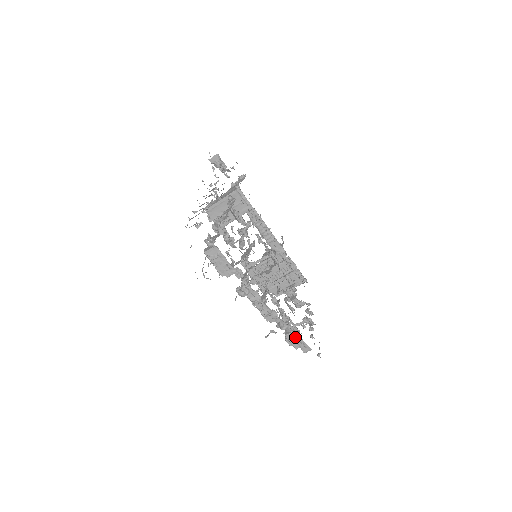
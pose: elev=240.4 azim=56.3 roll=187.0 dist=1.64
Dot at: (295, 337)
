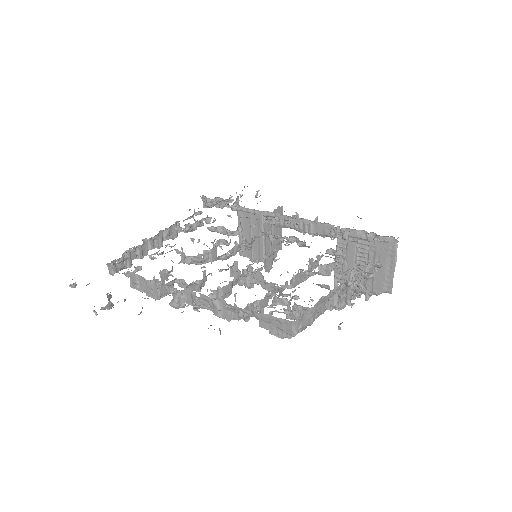
Dot at: occluded
